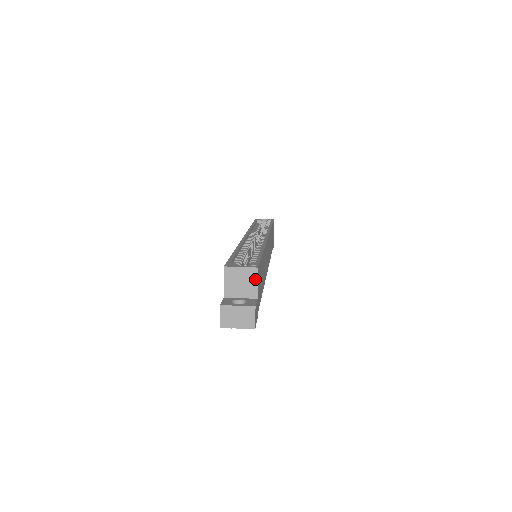
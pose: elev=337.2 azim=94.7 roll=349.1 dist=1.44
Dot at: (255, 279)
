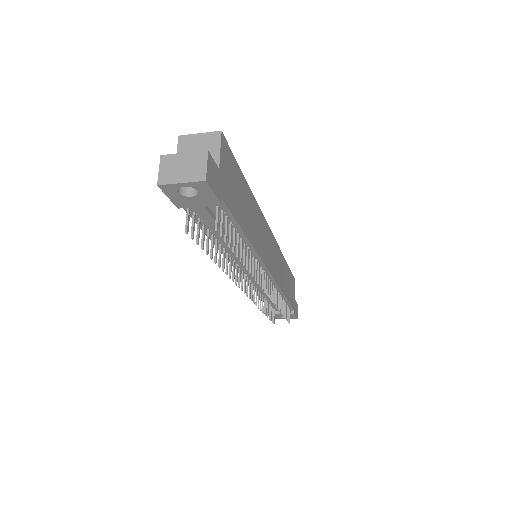
Dot at: (217, 145)
